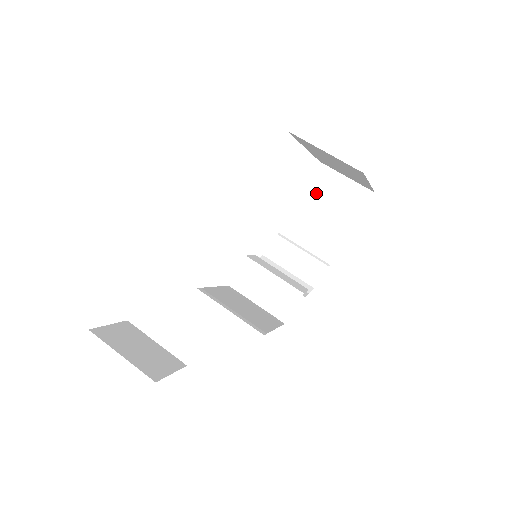
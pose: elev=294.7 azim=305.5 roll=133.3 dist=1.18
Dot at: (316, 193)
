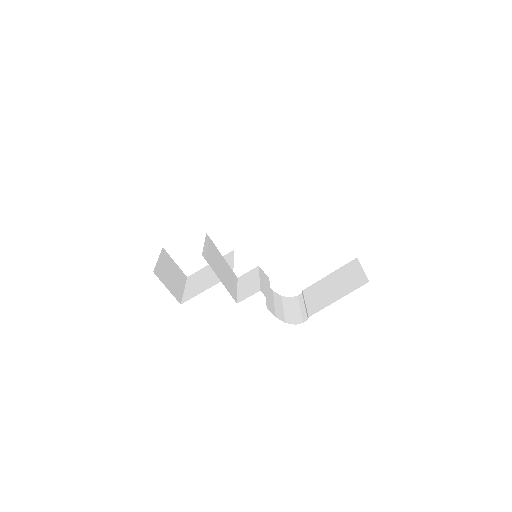
Dot at: (340, 274)
